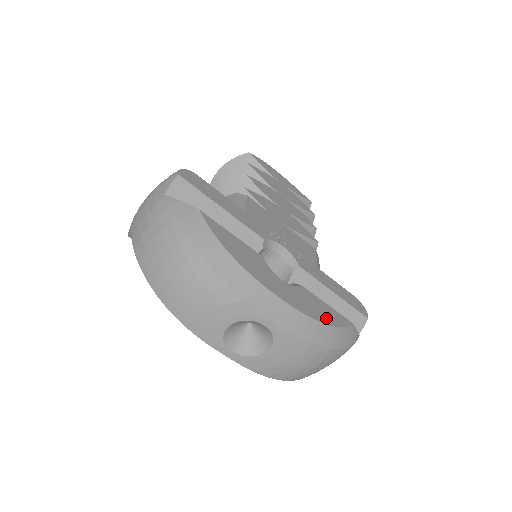
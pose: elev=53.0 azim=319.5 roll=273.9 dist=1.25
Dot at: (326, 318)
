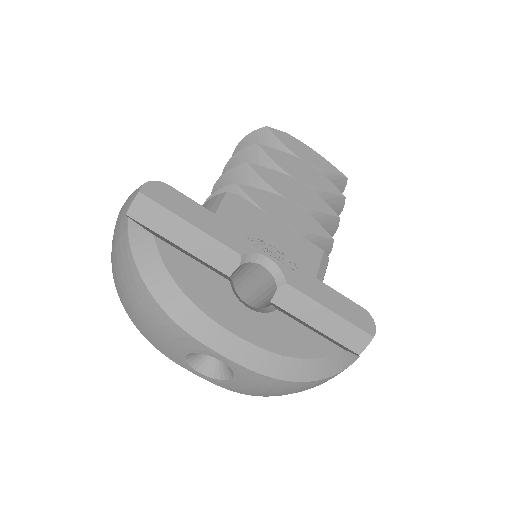
Dot at: (300, 349)
